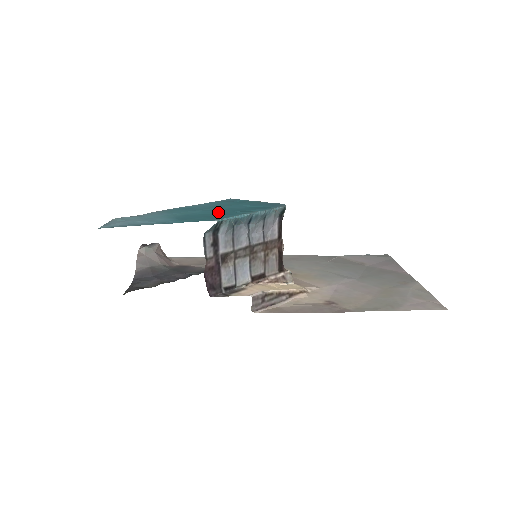
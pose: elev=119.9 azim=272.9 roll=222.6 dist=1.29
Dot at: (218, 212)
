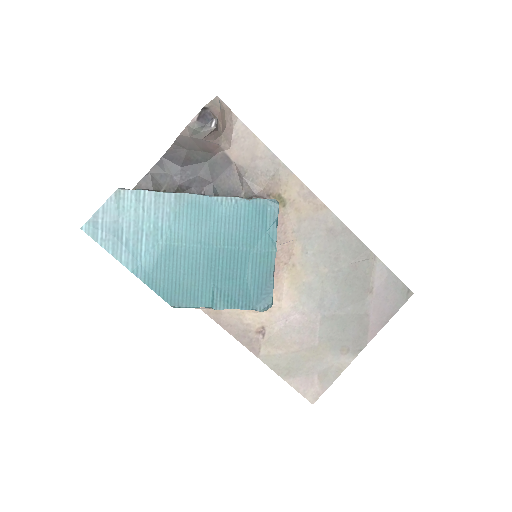
Dot at: (203, 273)
